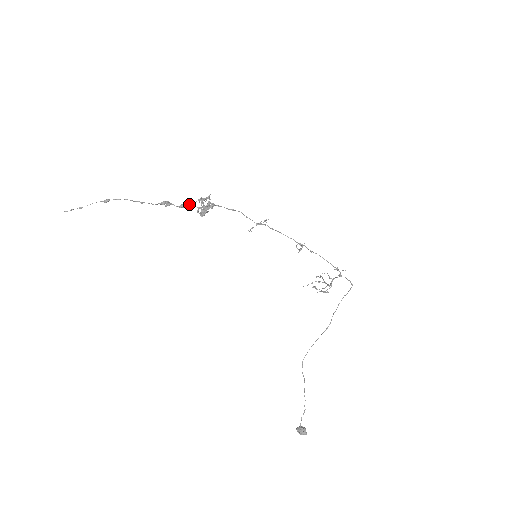
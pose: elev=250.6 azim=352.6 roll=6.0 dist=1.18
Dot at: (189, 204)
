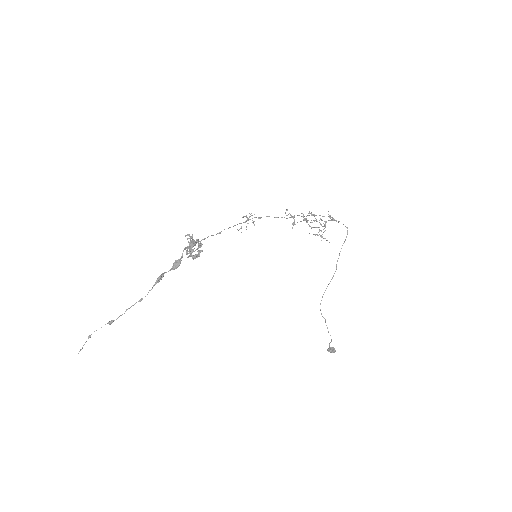
Dot at: (179, 262)
